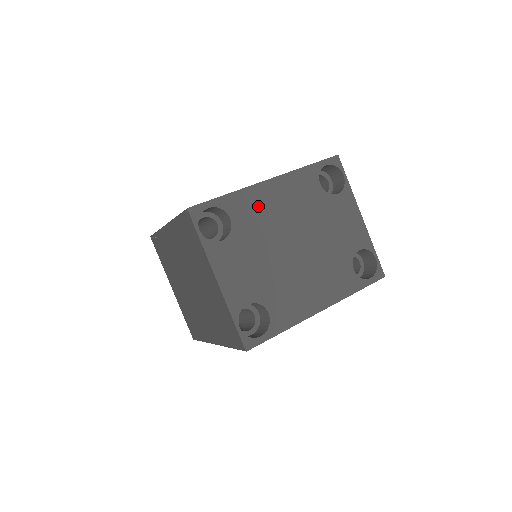
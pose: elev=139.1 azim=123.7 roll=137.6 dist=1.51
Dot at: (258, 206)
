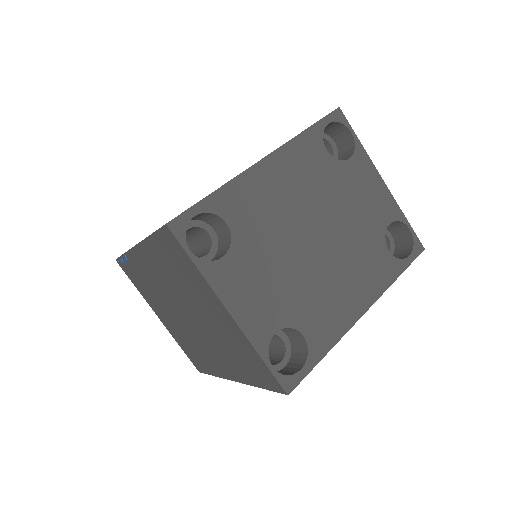
Dot at: (258, 198)
